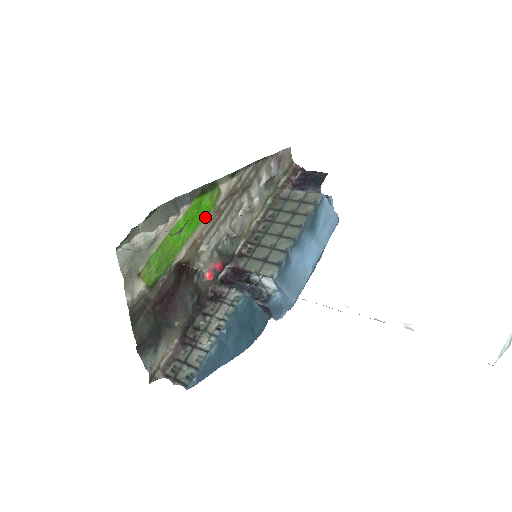
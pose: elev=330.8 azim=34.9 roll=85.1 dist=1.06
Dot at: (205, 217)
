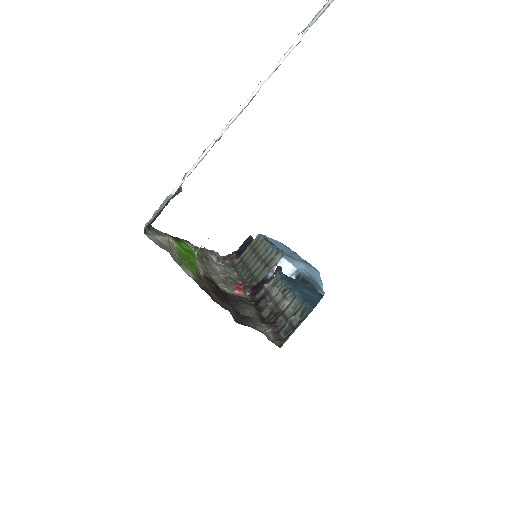
Dot at: (194, 256)
